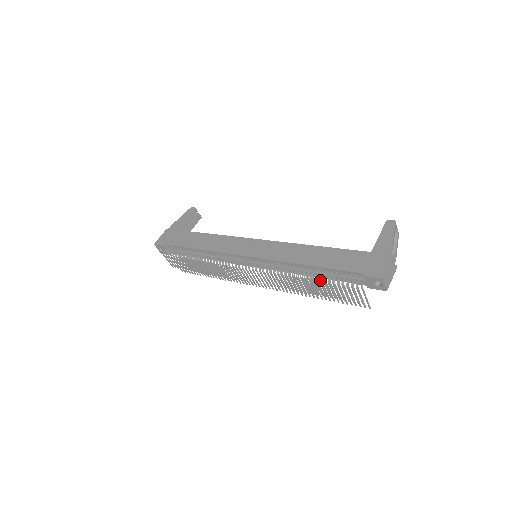
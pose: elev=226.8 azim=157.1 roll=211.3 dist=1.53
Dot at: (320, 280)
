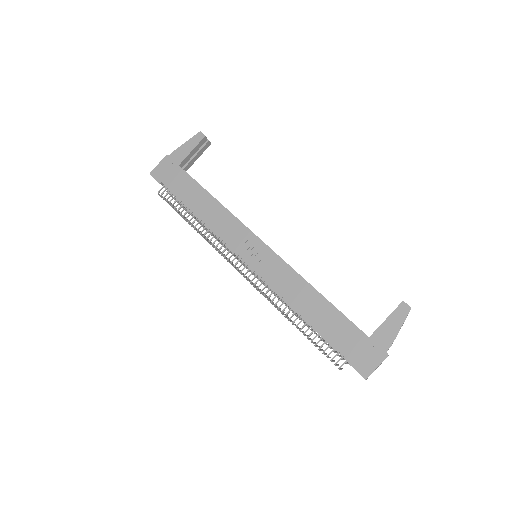
Dot at: (310, 329)
